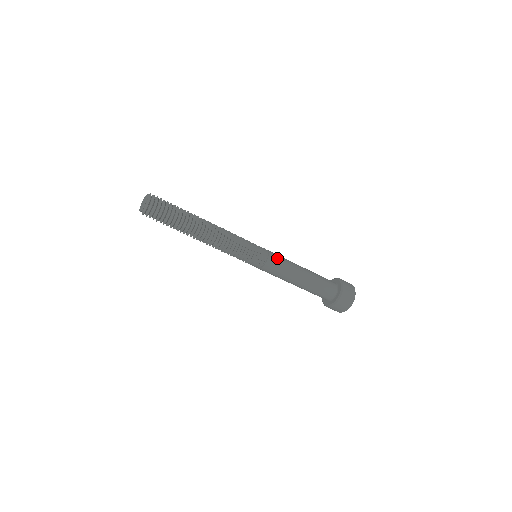
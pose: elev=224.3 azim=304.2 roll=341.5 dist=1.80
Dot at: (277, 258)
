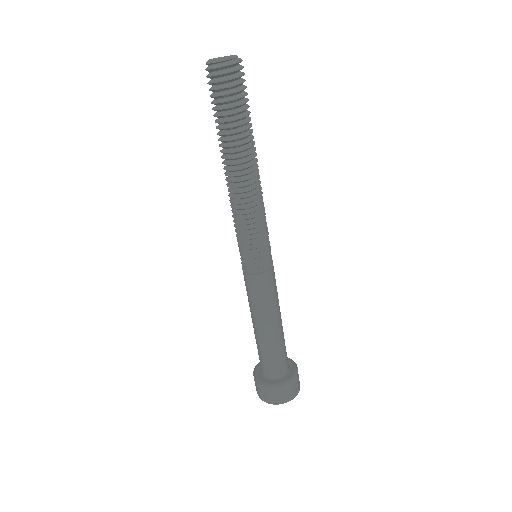
Dot at: occluded
